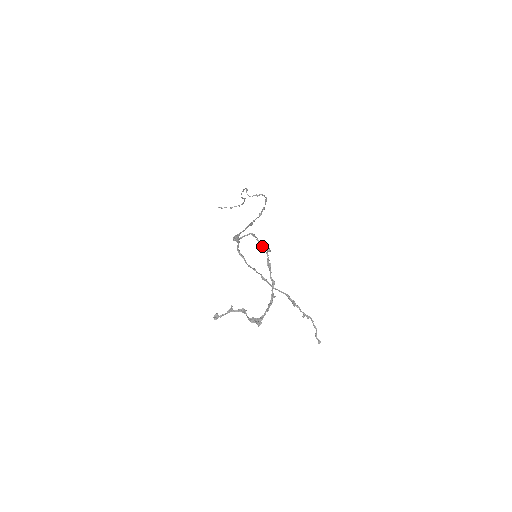
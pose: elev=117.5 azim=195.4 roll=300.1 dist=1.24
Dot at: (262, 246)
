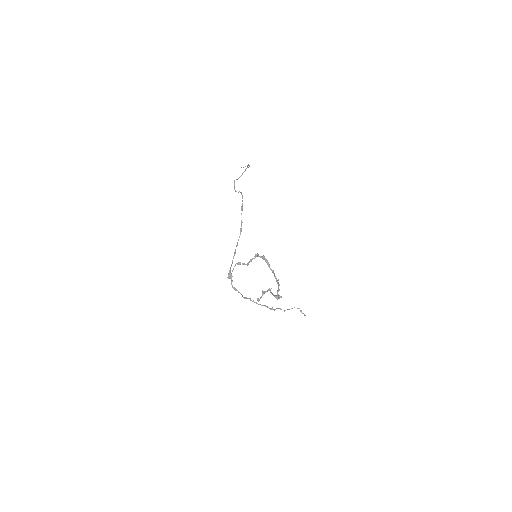
Dot at: (249, 262)
